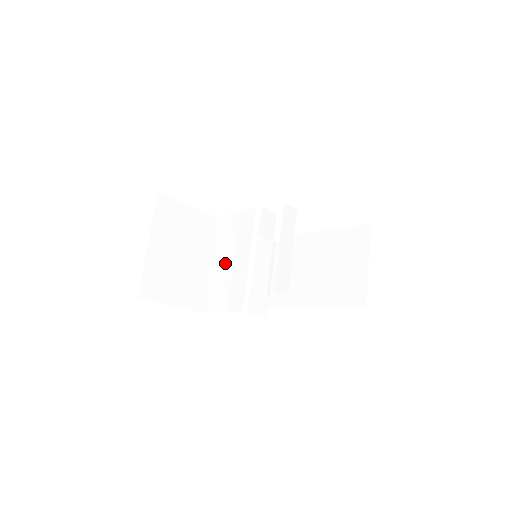
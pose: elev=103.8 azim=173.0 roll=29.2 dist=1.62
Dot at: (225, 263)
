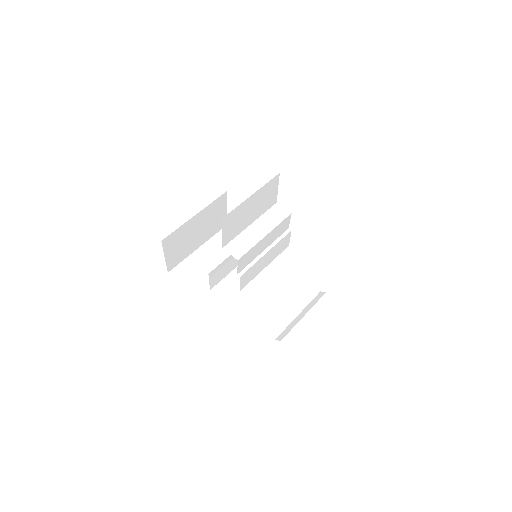
Dot at: occluded
